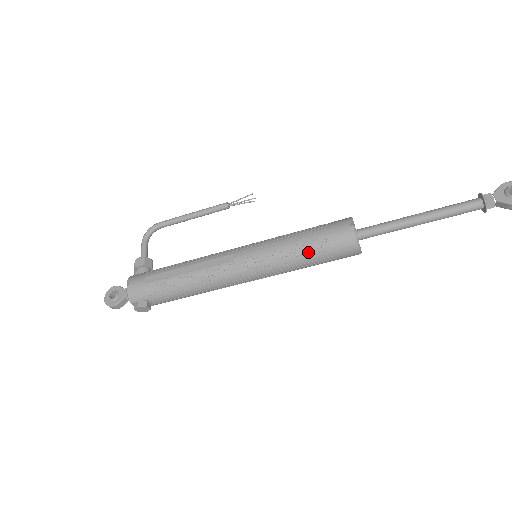
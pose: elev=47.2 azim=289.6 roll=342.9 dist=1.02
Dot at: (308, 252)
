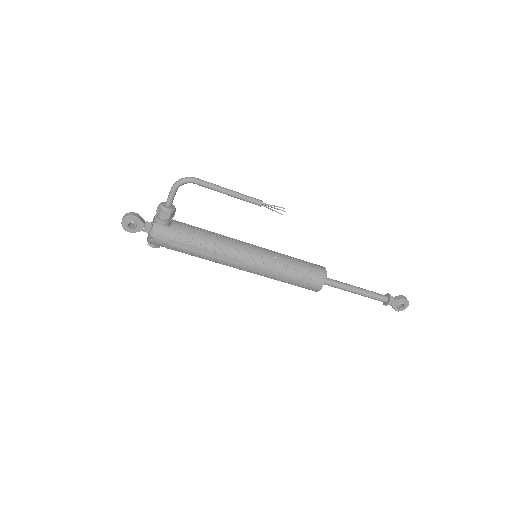
Dot at: (288, 283)
